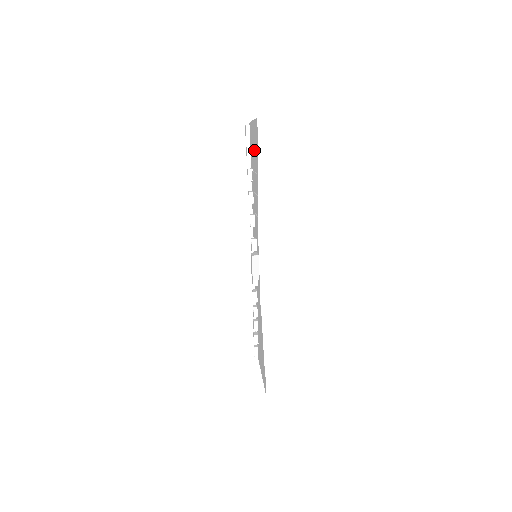
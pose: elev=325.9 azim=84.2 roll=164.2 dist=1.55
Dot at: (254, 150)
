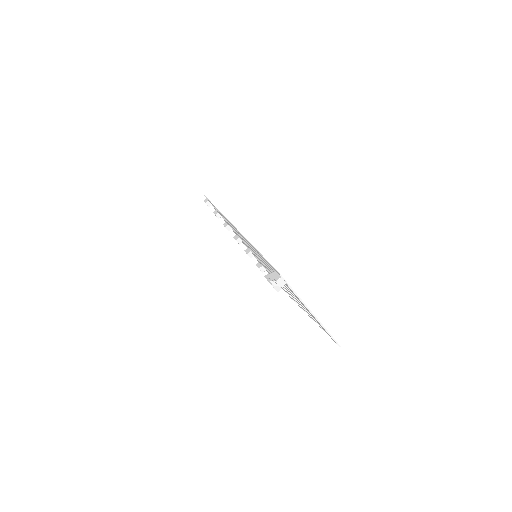
Dot at: (303, 306)
